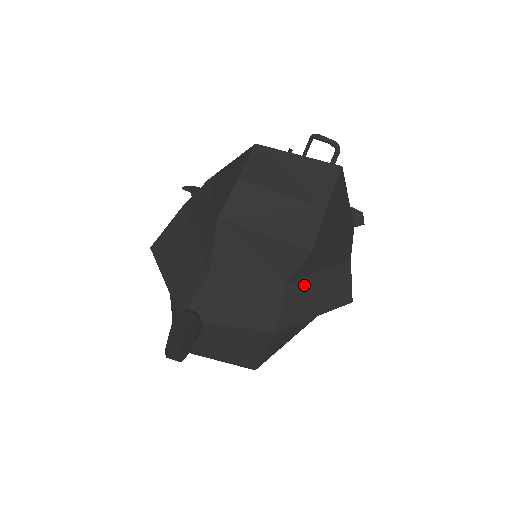
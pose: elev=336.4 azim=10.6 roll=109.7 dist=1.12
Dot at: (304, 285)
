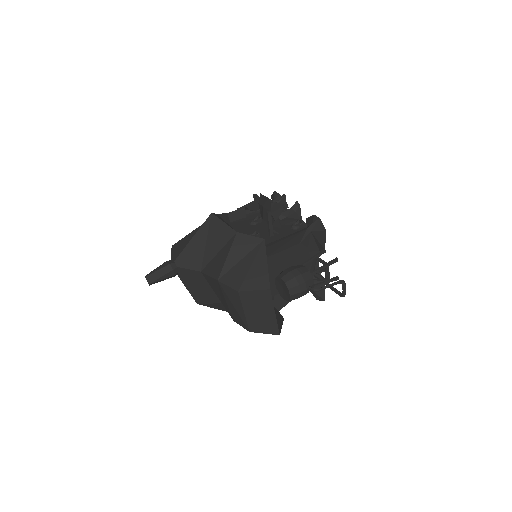
Dot at: occluded
